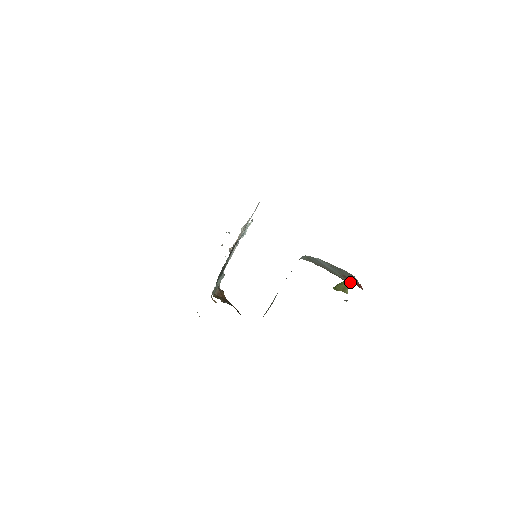
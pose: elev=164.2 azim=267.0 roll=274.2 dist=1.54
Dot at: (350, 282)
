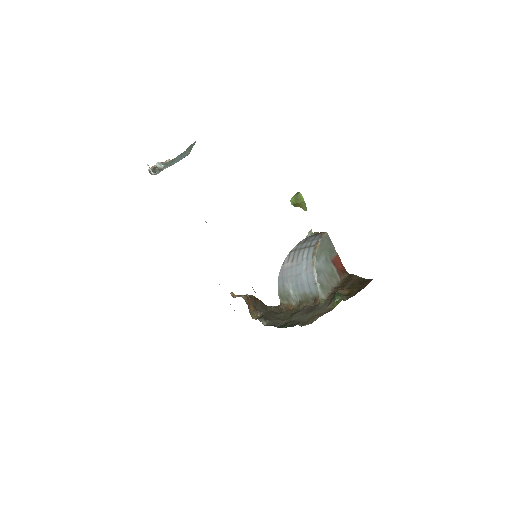
Dot at: (341, 277)
